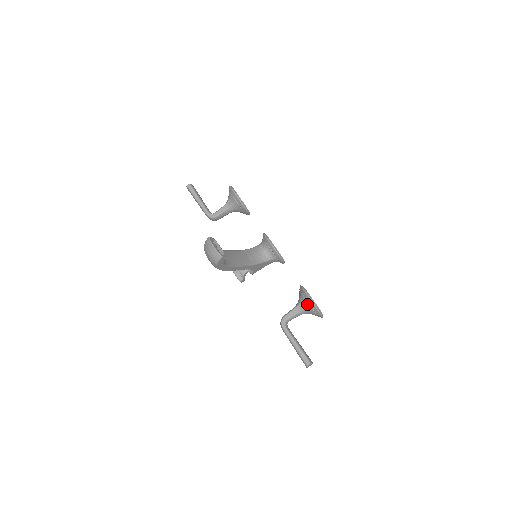
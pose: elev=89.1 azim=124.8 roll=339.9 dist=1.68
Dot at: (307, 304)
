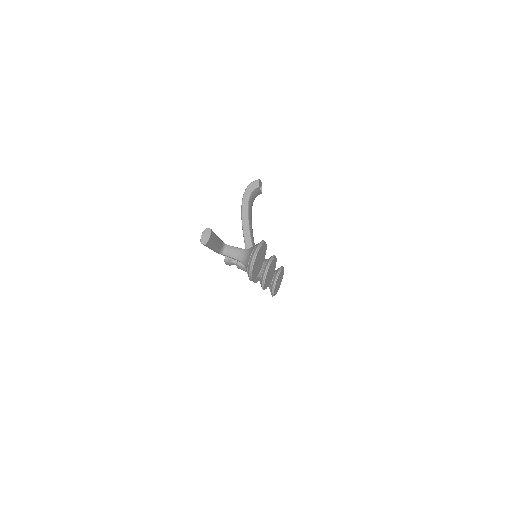
Dot at: occluded
